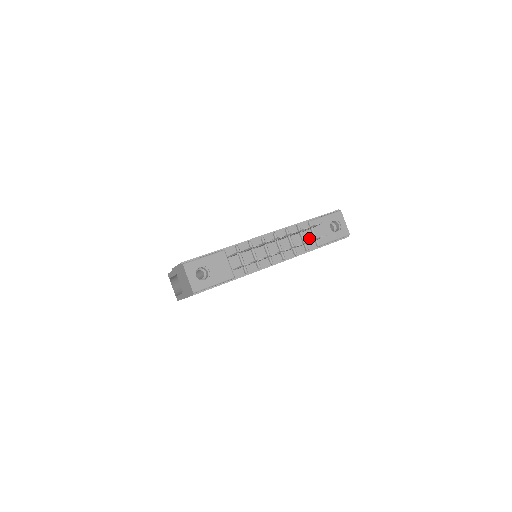
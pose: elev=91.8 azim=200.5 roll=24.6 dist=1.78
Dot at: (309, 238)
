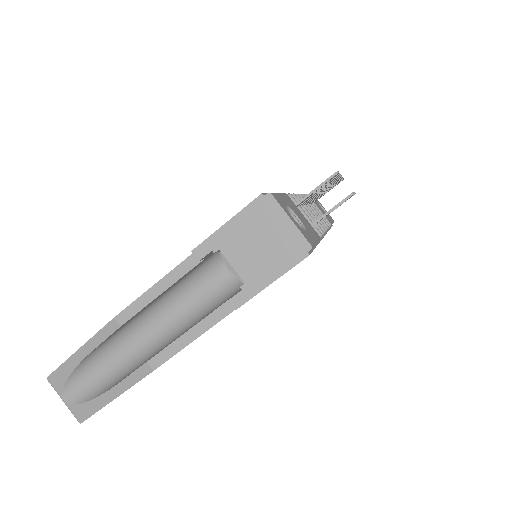
Dot at: occluded
